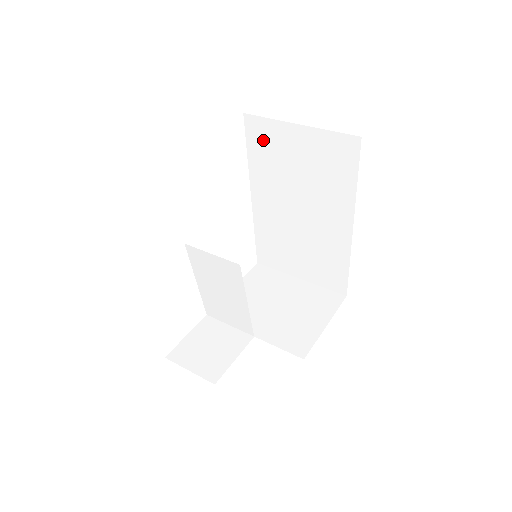
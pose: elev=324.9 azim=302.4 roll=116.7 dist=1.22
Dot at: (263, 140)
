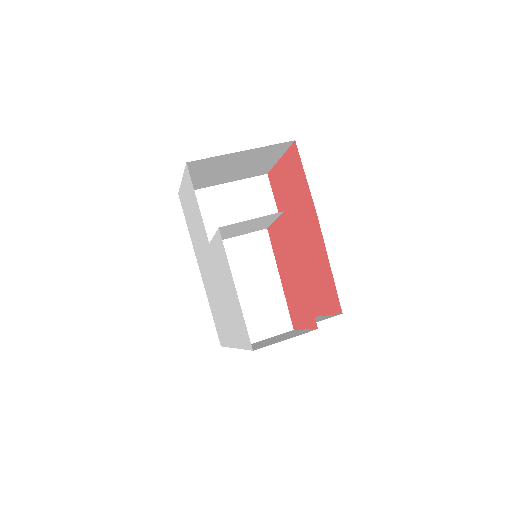
Dot at: (199, 208)
